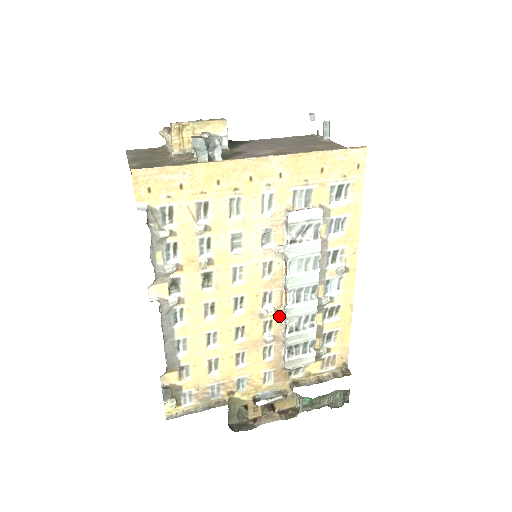
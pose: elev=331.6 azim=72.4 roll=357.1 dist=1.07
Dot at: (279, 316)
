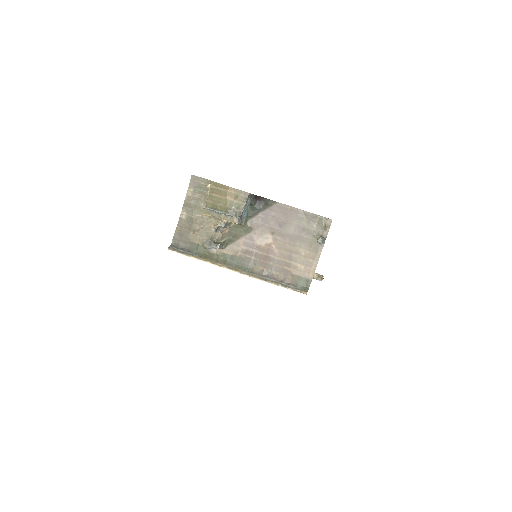
Dot at: occluded
